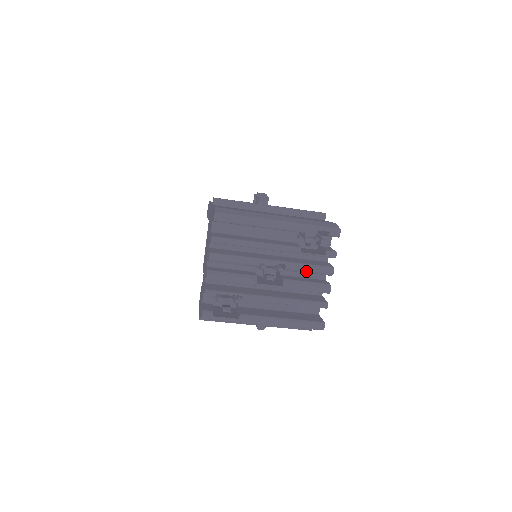
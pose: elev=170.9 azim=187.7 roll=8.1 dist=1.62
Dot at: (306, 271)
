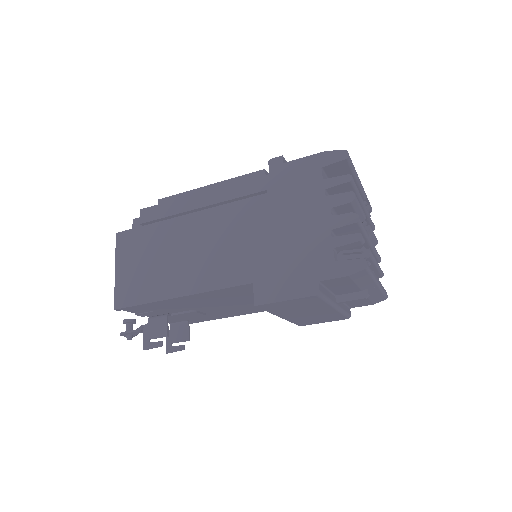
Dot at: (373, 236)
